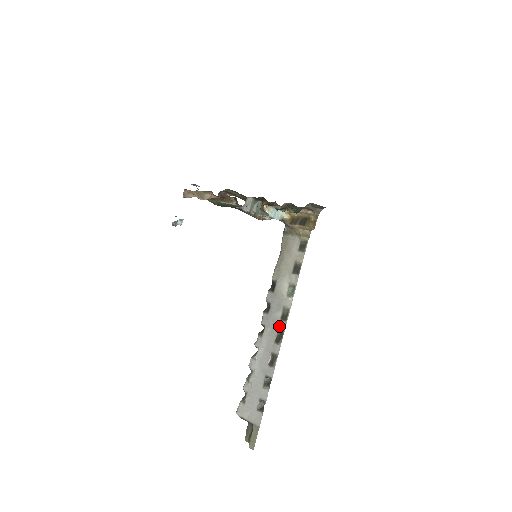
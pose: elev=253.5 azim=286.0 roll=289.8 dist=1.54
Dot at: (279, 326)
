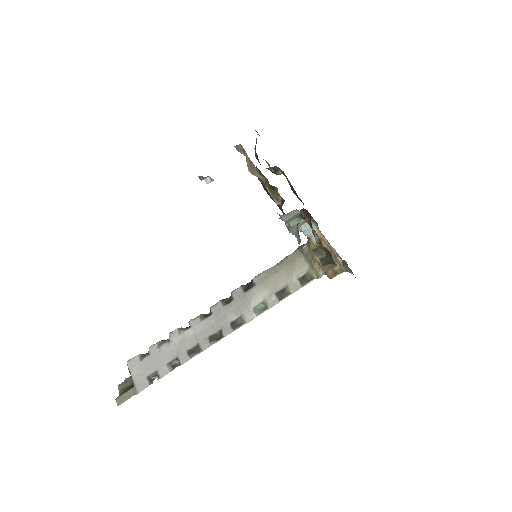
Dot at: (224, 328)
